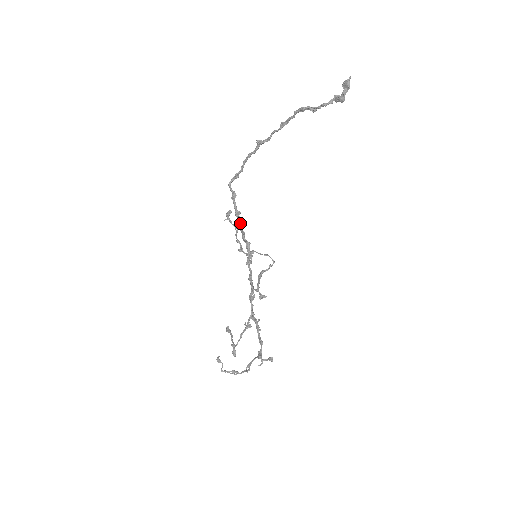
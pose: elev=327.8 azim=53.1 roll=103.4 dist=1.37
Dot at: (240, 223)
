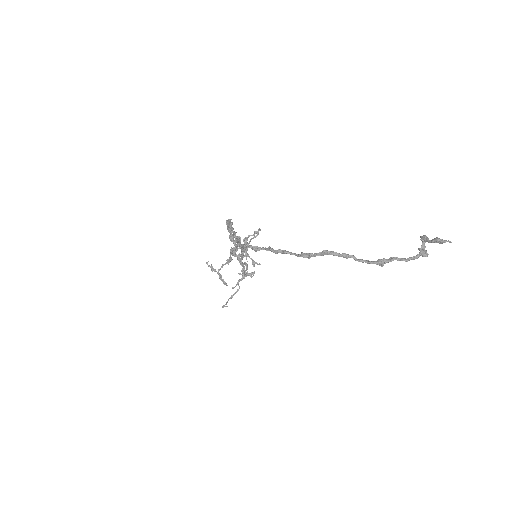
Dot at: occluded
